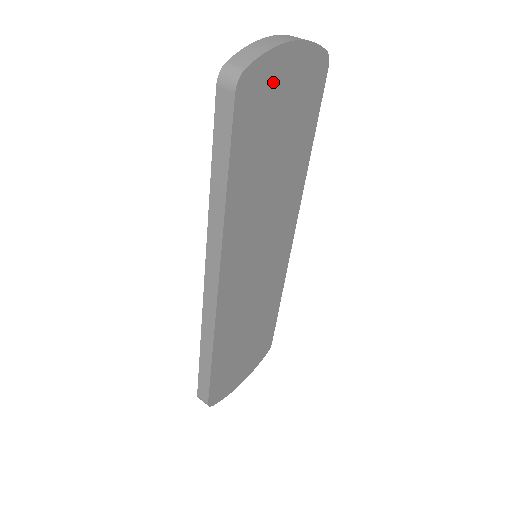
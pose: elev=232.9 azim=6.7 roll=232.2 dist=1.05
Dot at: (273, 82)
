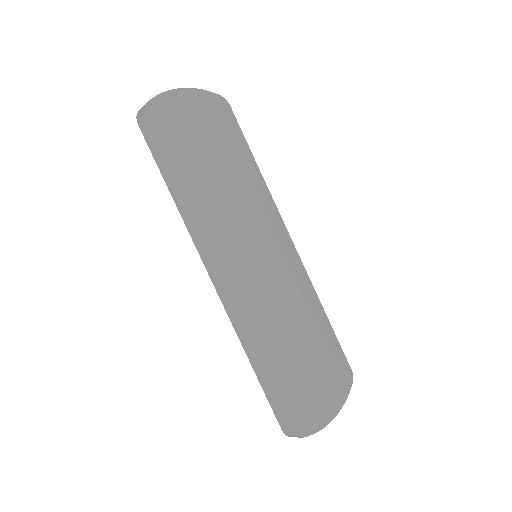
Dot at: (179, 112)
